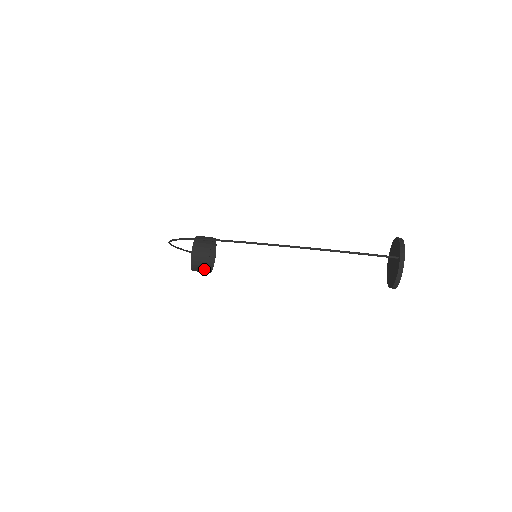
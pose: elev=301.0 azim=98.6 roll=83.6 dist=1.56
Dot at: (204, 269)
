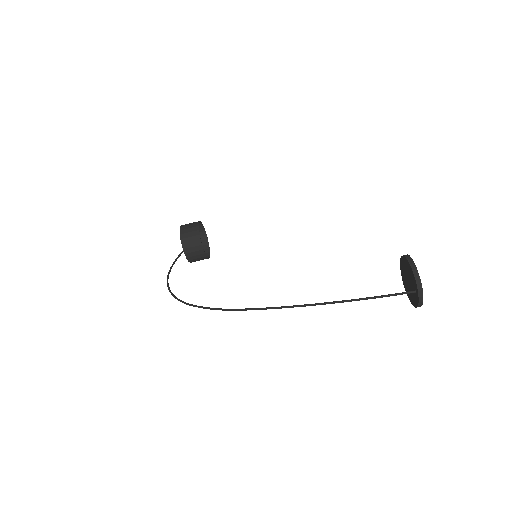
Dot at: occluded
